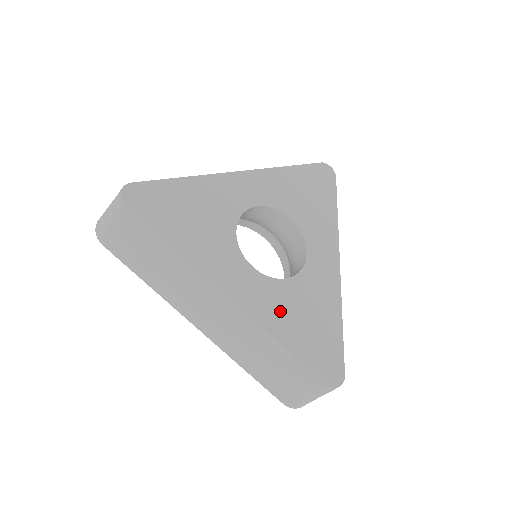
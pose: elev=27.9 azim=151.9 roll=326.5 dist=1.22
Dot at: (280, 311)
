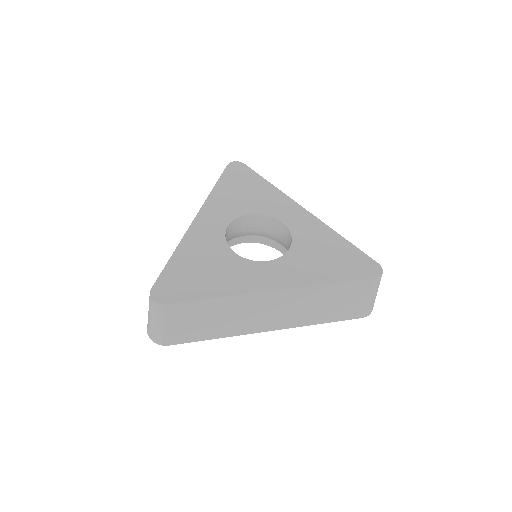
Dot at: (308, 268)
